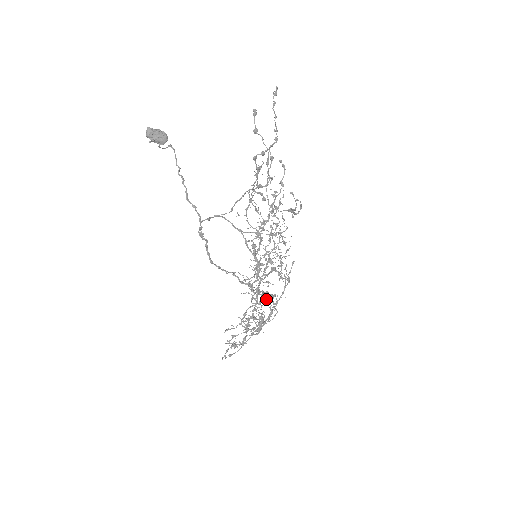
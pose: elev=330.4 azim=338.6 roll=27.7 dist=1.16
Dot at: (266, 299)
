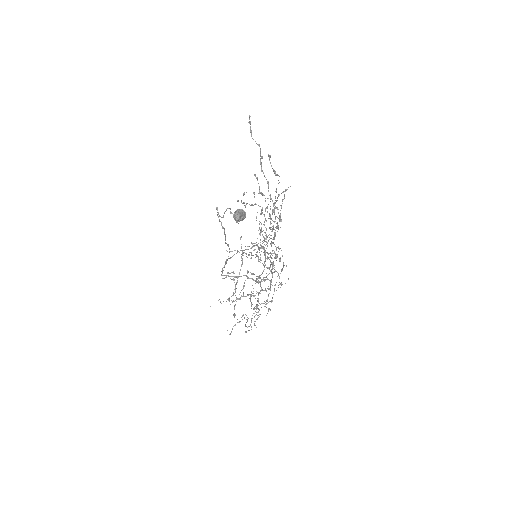
Dot at: occluded
